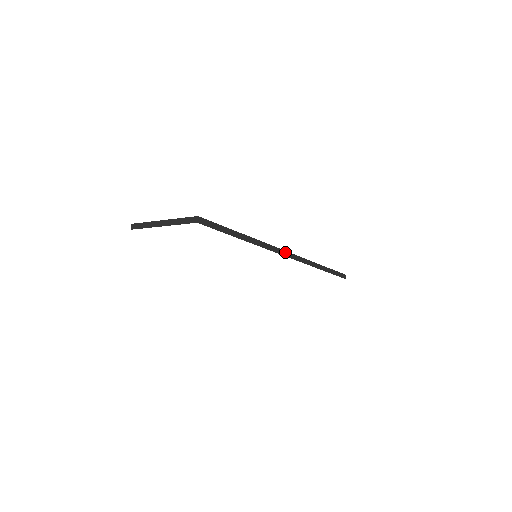
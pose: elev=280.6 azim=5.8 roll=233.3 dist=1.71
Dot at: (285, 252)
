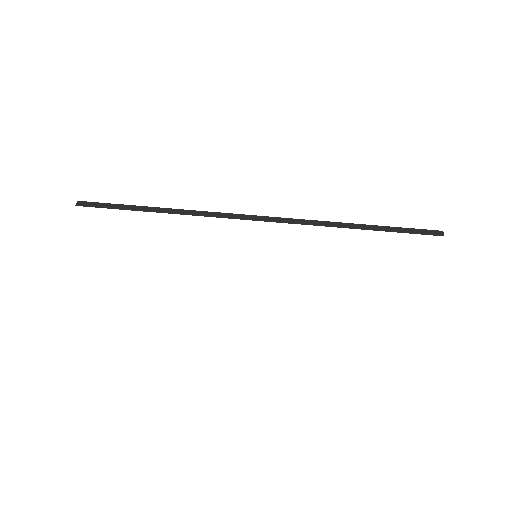
Dot at: (249, 216)
